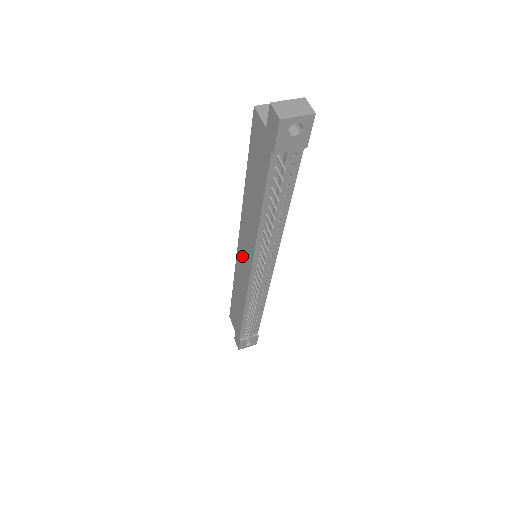
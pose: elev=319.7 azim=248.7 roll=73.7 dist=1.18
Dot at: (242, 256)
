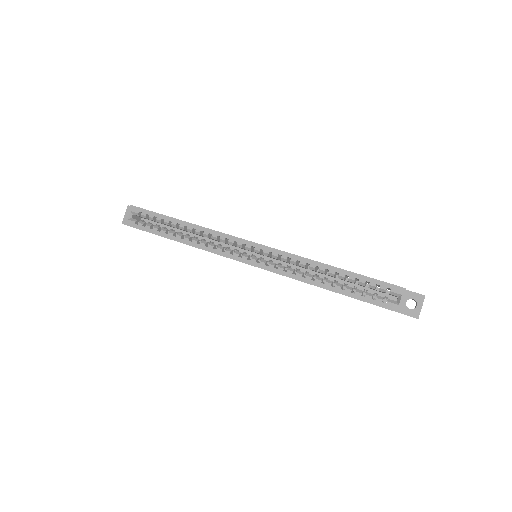
Dot at: occluded
